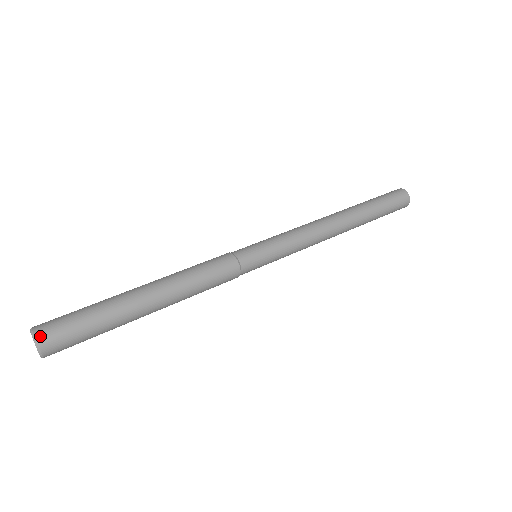
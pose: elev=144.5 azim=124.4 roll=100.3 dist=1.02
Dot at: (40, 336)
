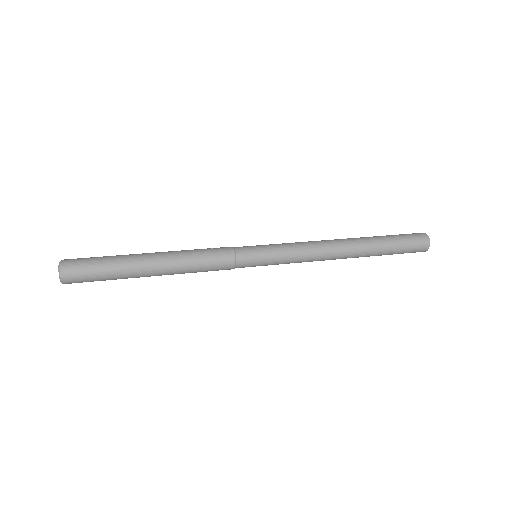
Dot at: (64, 276)
